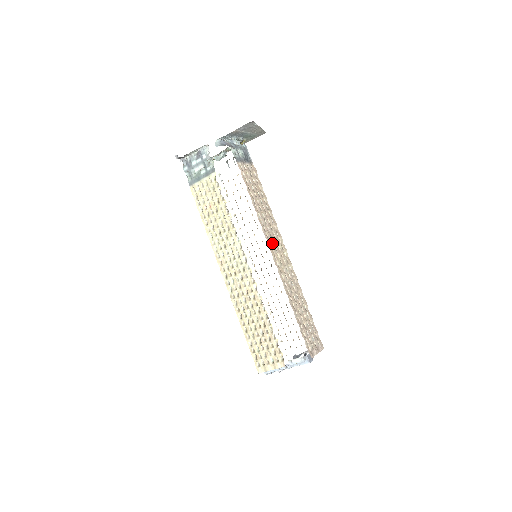
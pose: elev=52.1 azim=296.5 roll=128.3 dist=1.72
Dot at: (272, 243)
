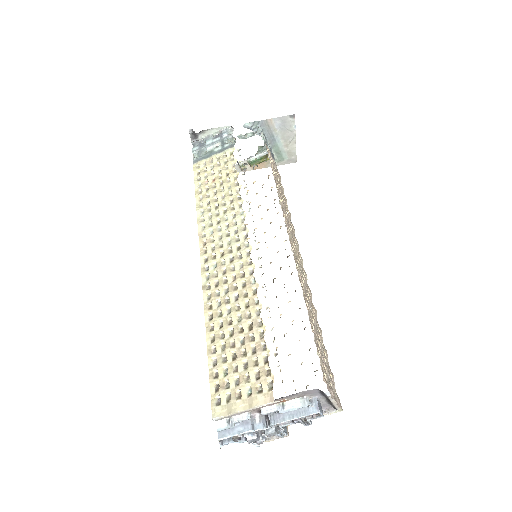
Dot at: (289, 229)
